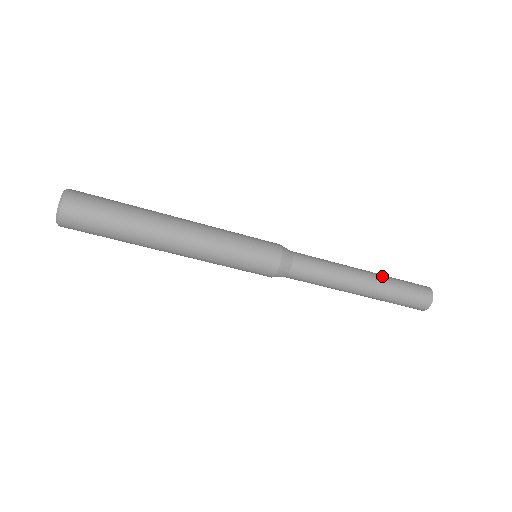
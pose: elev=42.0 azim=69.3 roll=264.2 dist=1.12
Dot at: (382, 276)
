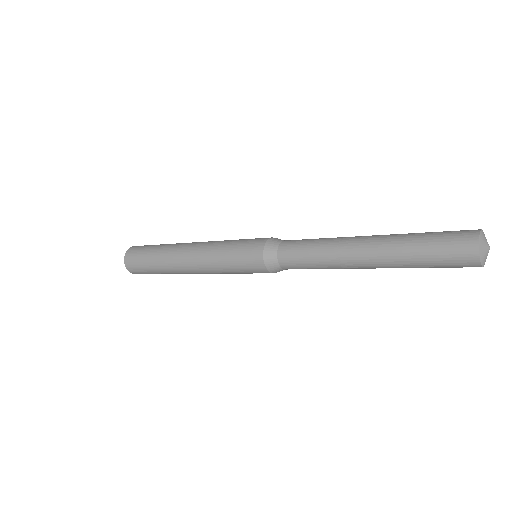
Dot at: (390, 241)
